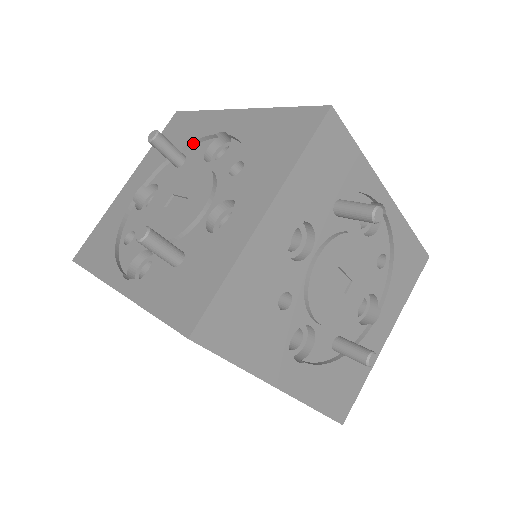
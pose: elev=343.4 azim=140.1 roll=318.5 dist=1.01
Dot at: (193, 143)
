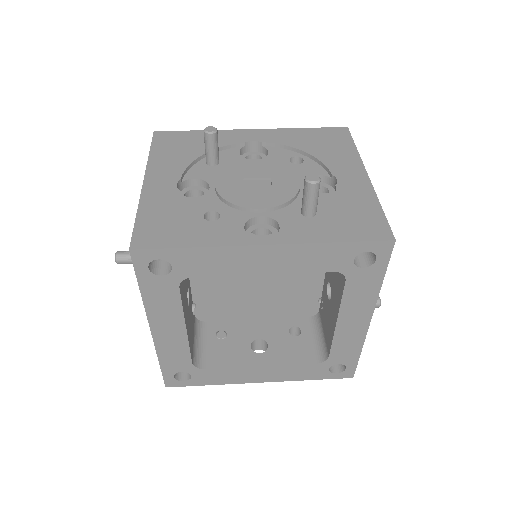
Dot at: occluded
